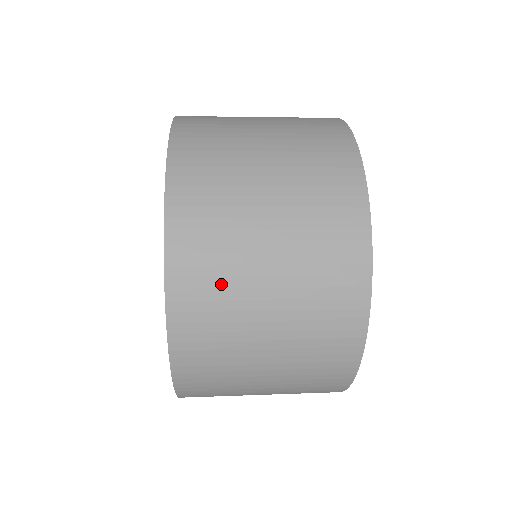
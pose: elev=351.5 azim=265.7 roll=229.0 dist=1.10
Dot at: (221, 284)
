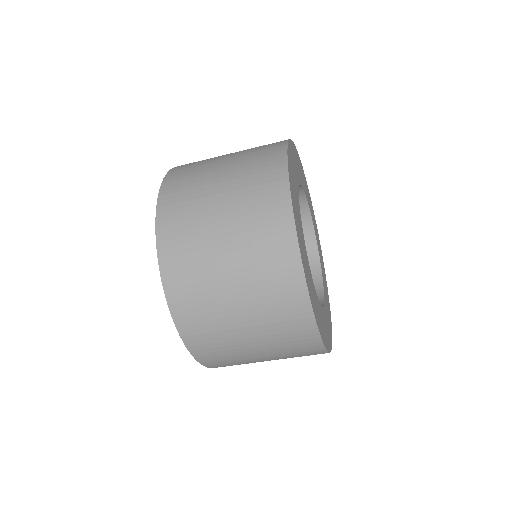
Dot at: (193, 256)
